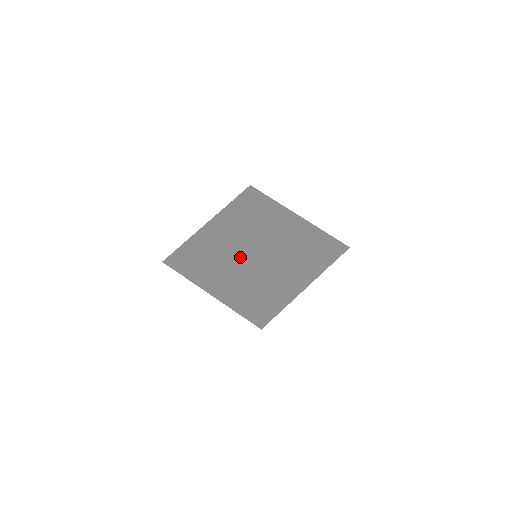
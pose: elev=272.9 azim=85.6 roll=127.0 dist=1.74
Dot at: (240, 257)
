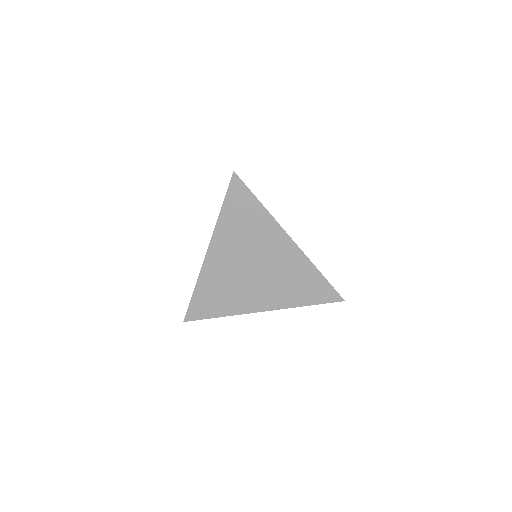
Dot at: (248, 312)
